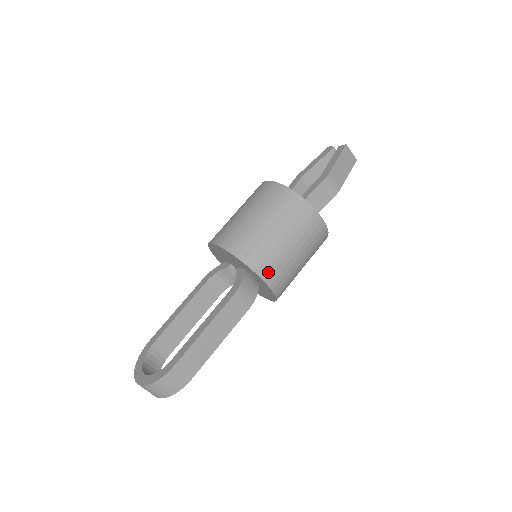
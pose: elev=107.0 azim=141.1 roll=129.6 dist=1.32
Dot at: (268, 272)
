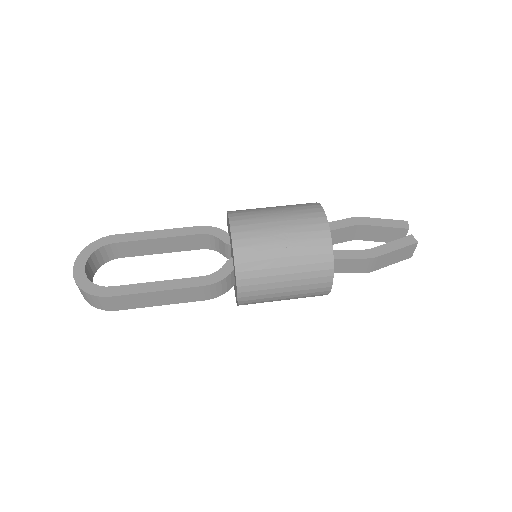
Dot at: (248, 294)
